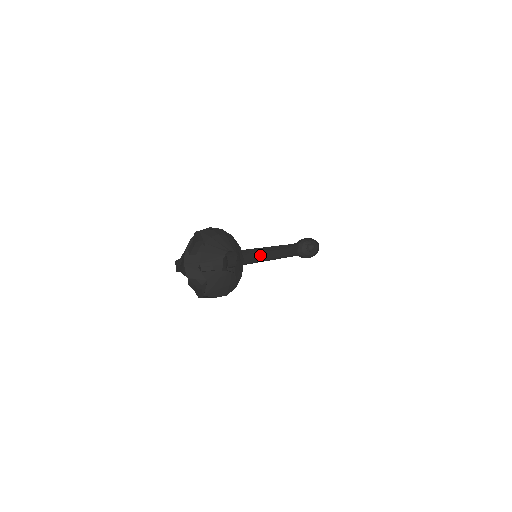
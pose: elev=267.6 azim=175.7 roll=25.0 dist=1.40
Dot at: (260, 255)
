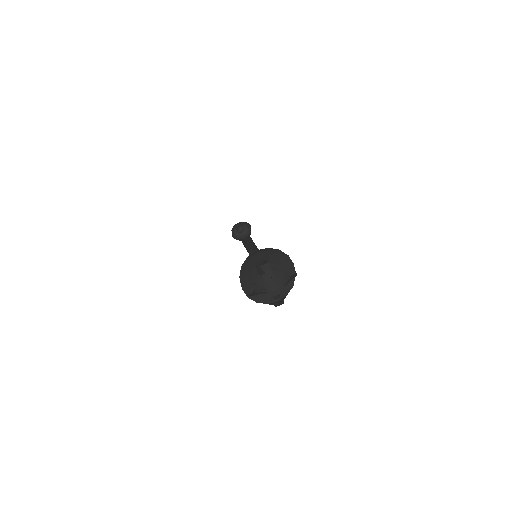
Dot at: occluded
